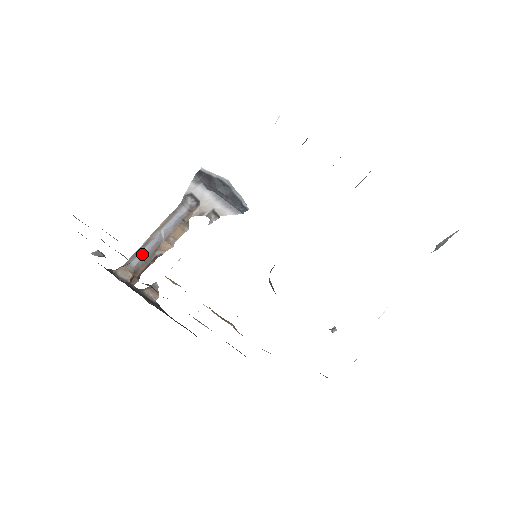
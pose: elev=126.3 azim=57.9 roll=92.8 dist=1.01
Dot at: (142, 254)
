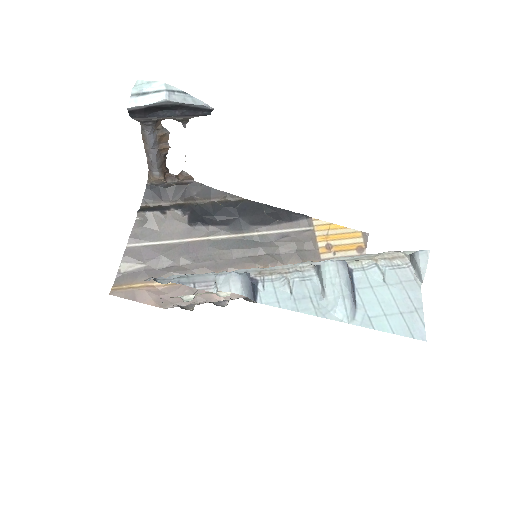
Dot at: (155, 166)
